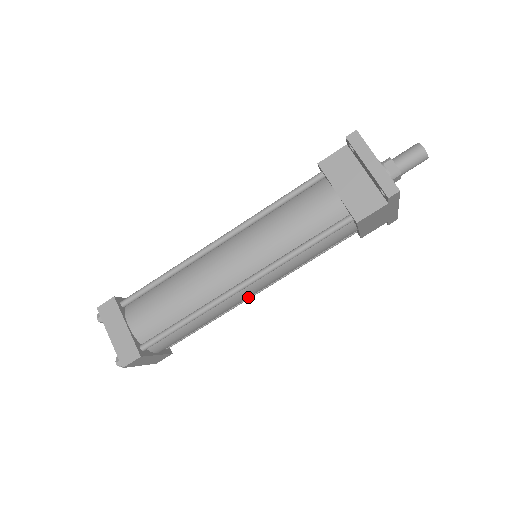
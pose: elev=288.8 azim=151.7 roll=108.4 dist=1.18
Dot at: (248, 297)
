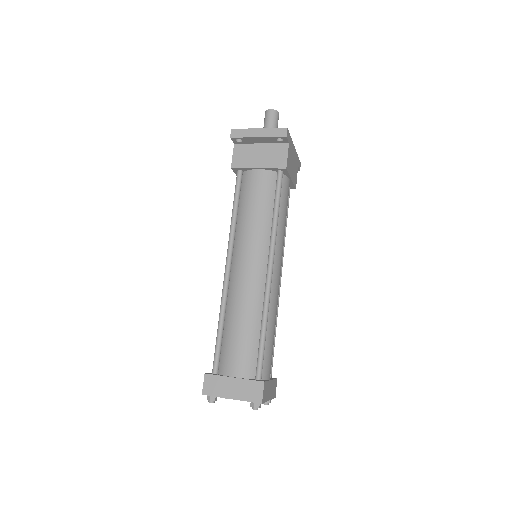
Dot at: (279, 282)
